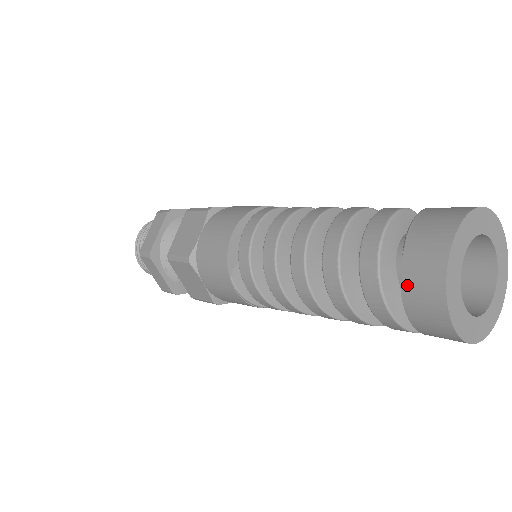
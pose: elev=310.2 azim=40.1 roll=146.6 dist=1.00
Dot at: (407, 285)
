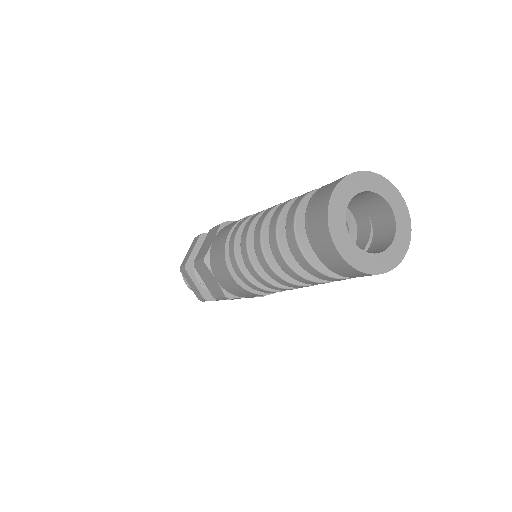
Dot at: (338, 273)
